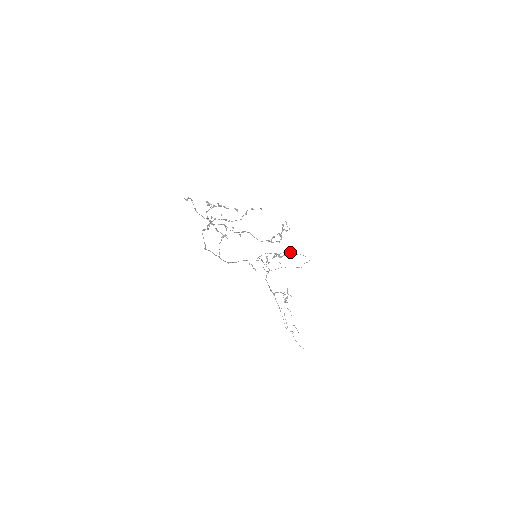
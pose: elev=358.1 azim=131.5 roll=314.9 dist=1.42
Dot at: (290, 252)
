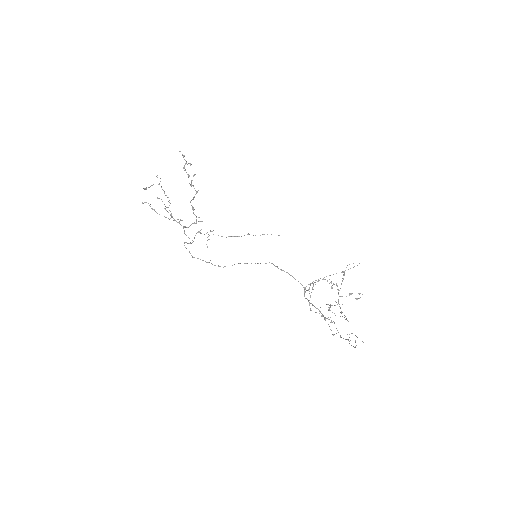
Dot at: (344, 273)
